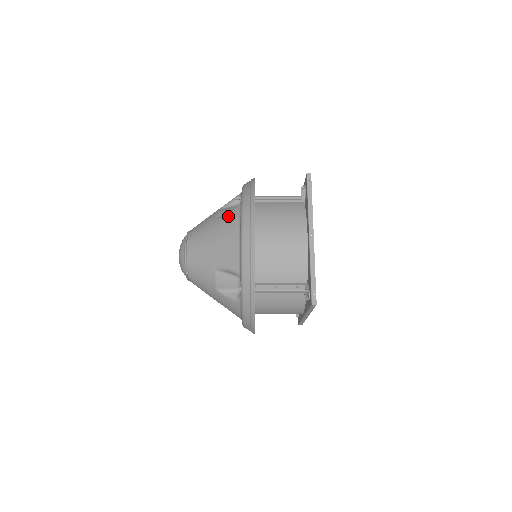
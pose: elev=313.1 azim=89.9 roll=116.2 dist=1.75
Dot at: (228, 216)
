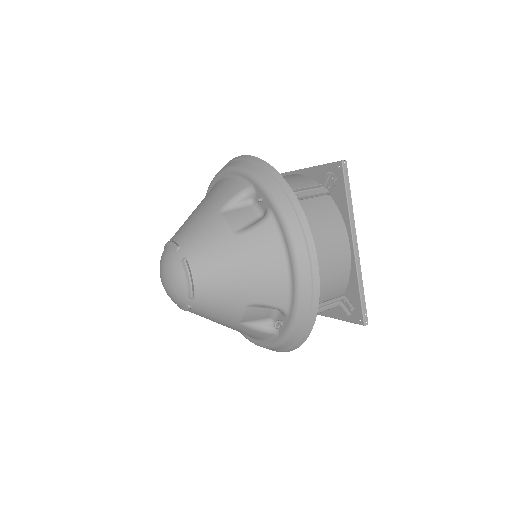
Dot at: occluded
